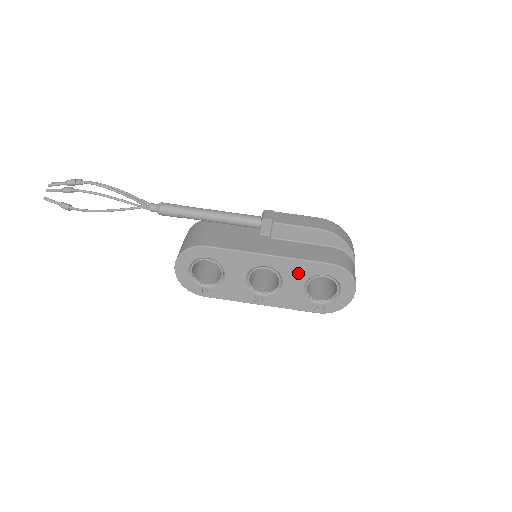
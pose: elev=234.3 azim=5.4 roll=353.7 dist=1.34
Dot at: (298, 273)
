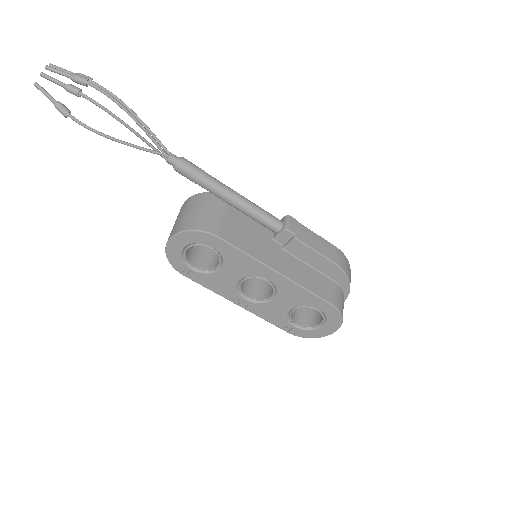
Dot at: (295, 298)
